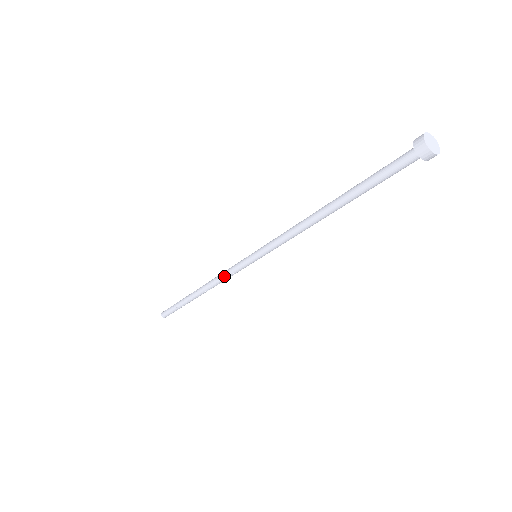
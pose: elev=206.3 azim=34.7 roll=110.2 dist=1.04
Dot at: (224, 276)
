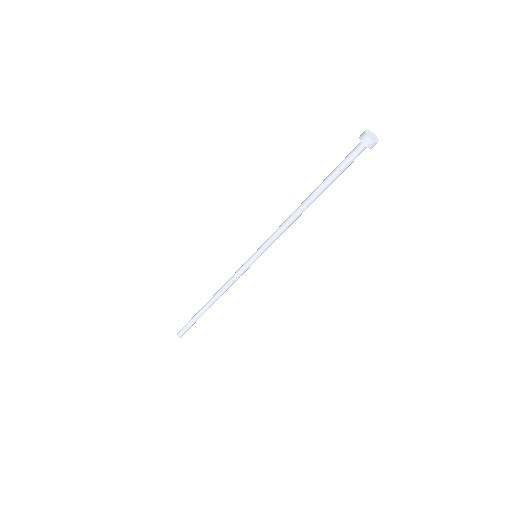
Dot at: (233, 282)
